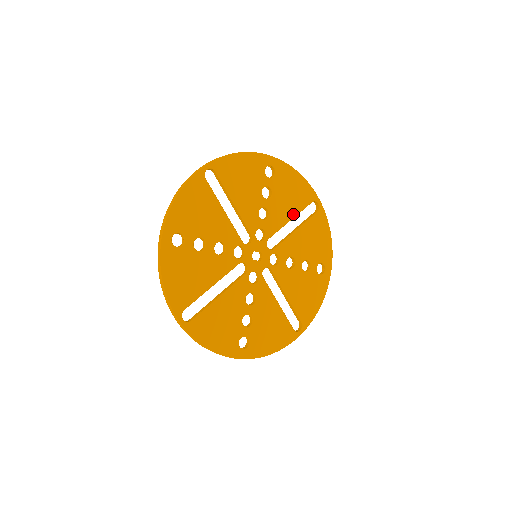
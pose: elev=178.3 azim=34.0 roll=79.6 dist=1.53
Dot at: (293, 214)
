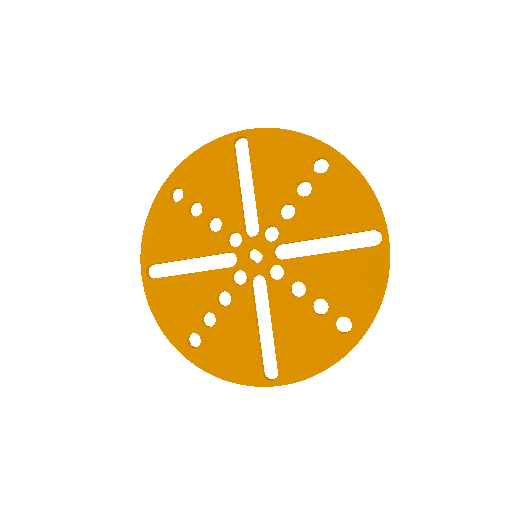
Dot at: (331, 231)
